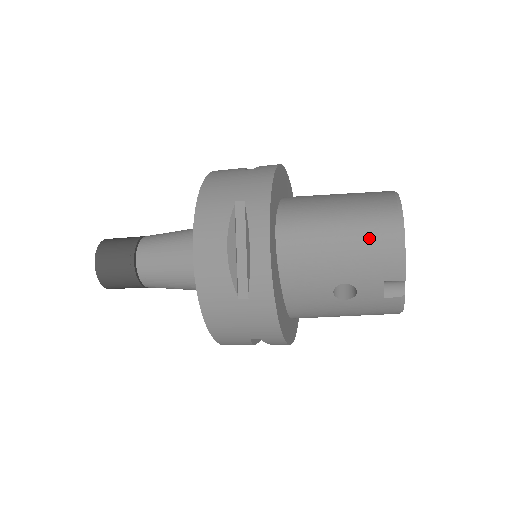
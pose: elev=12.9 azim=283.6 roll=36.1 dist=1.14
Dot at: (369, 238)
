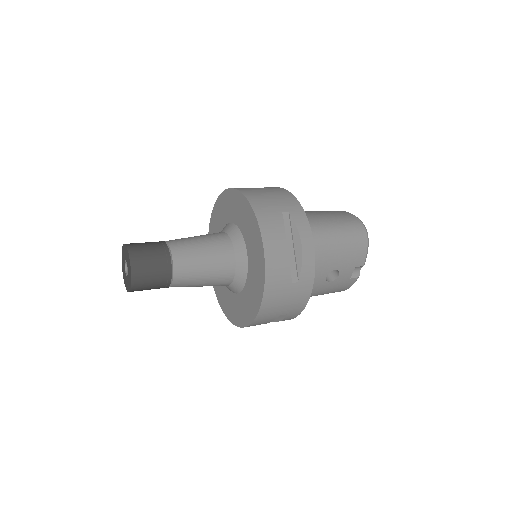
Dot at: (353, 239)
